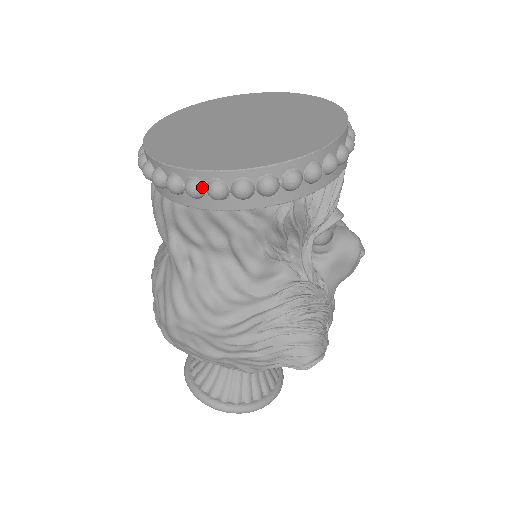
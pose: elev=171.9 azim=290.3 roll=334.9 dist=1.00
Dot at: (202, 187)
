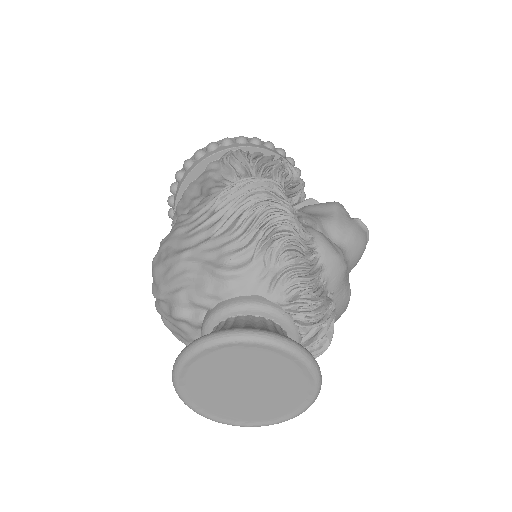
Dot at: (182, 170)
